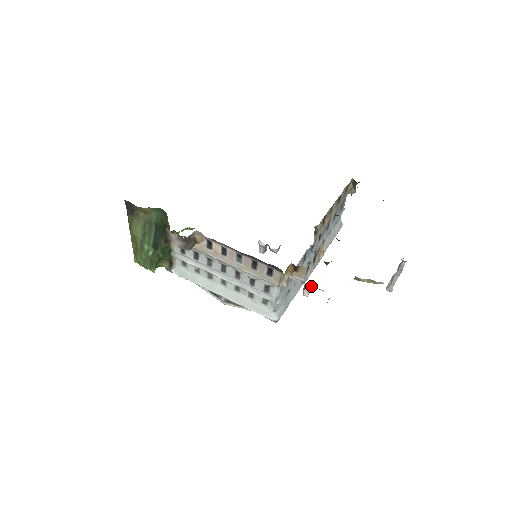
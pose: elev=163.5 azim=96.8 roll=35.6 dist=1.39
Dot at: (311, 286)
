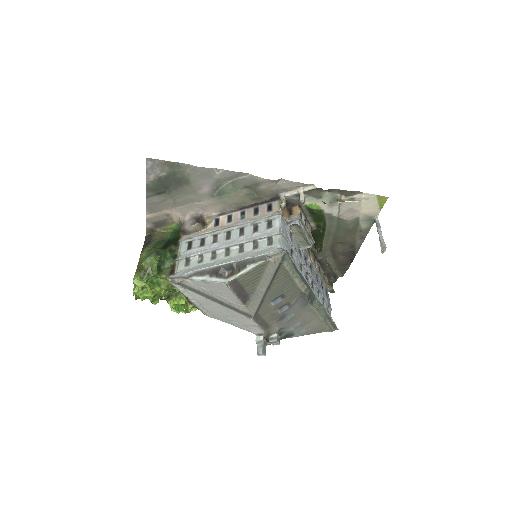
Dot at: (303, 188)
